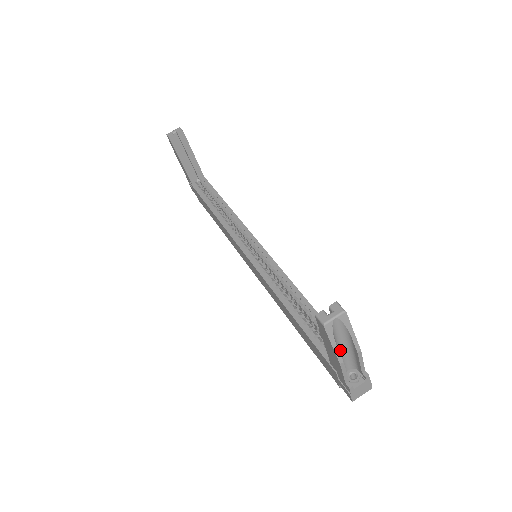
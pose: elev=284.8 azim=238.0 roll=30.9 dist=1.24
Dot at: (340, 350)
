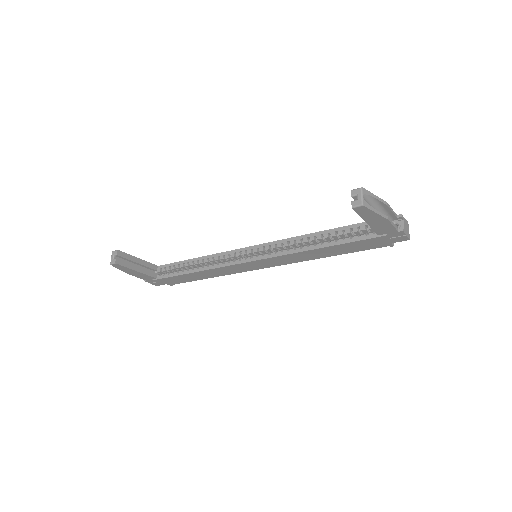
Dot at: occluded
